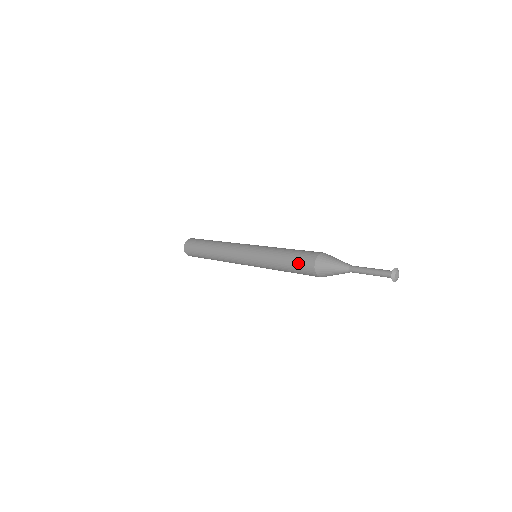
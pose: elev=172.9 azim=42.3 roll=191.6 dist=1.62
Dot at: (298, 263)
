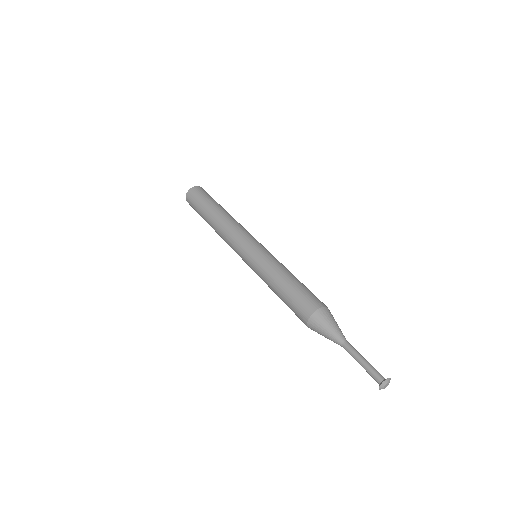
Dot at: occluded
